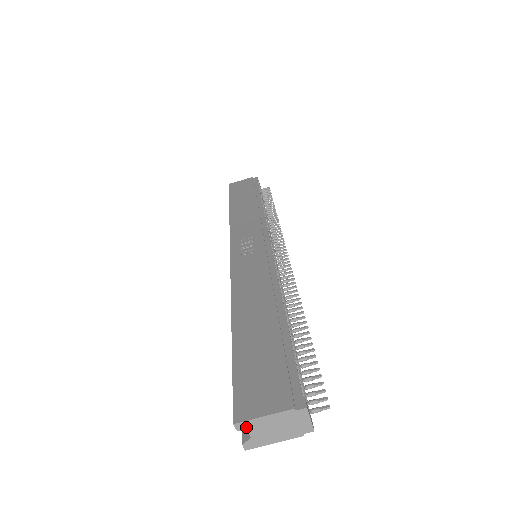
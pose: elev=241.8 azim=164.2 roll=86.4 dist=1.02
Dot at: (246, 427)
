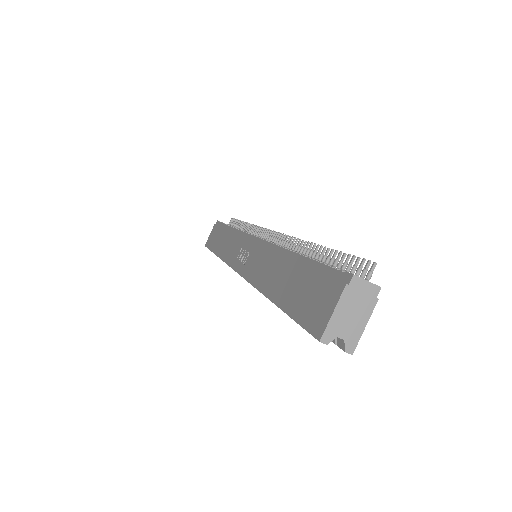
Dot at: (331, 335)
